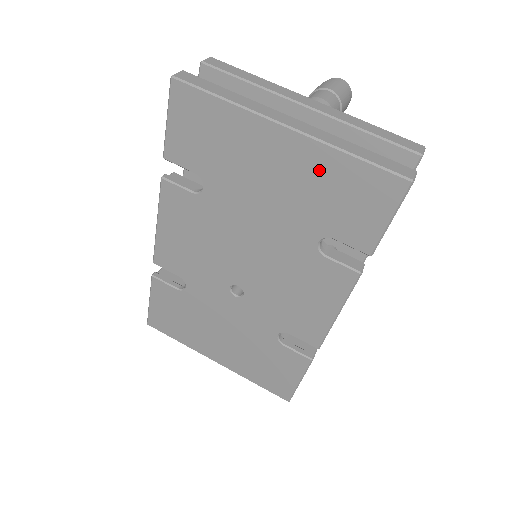
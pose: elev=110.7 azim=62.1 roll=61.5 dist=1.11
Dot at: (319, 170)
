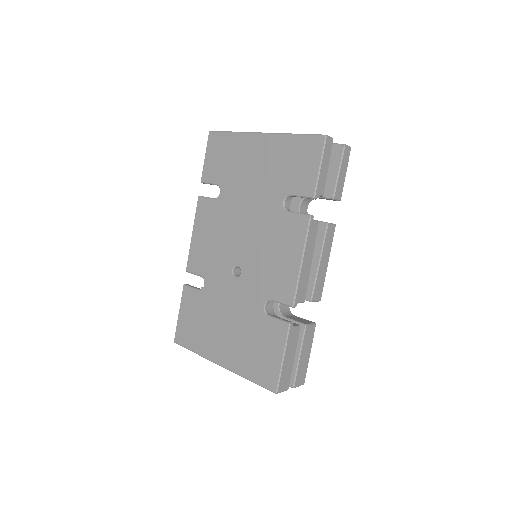
Dot at: (279, 151)
